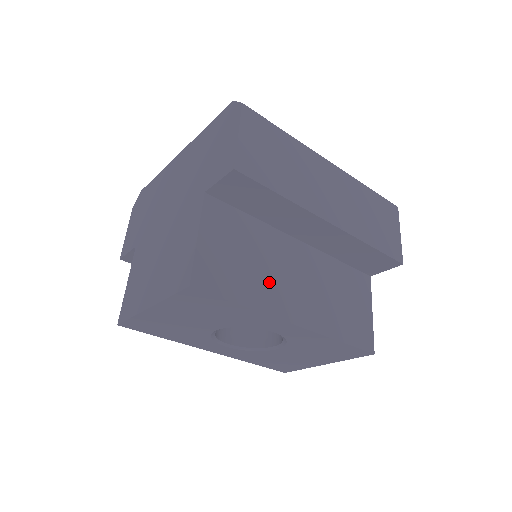
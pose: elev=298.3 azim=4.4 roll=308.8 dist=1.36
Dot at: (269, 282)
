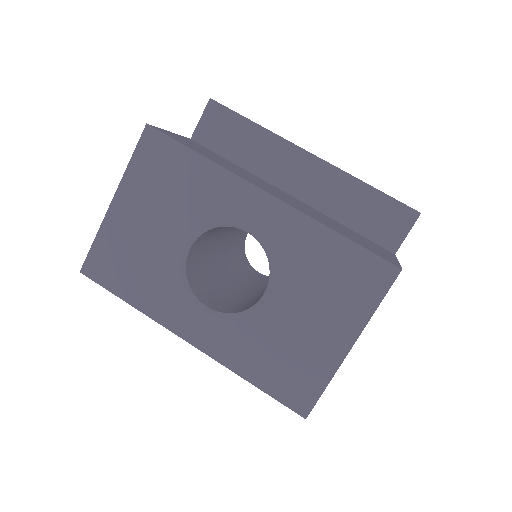
Dot at: (241, 173)
